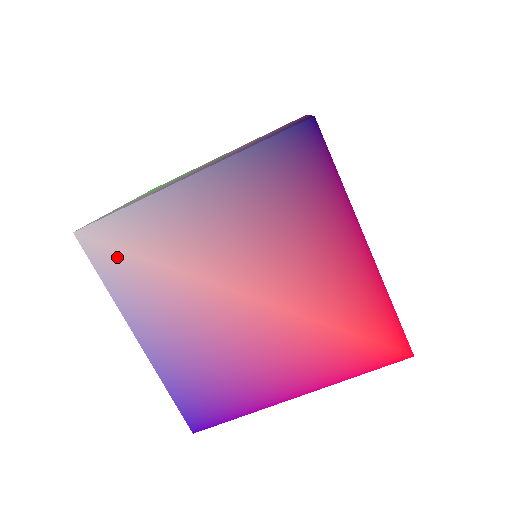
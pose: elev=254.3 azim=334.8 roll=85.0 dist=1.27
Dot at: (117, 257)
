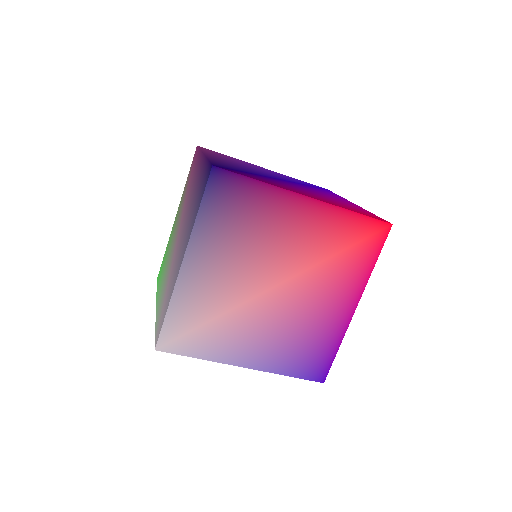
Dot at: (190, 338)
